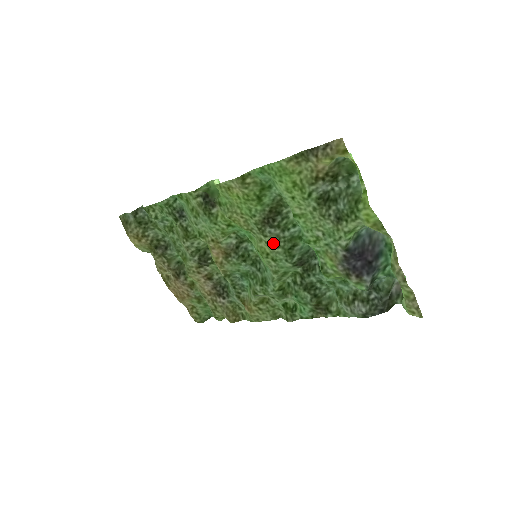
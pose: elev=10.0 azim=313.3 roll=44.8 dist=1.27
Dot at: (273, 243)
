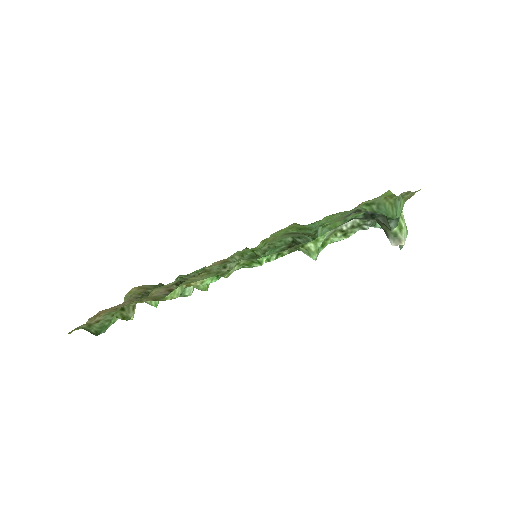
Dot at: (288, 236)
